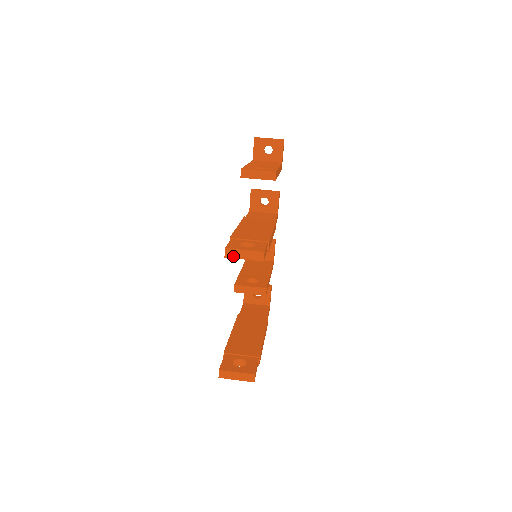
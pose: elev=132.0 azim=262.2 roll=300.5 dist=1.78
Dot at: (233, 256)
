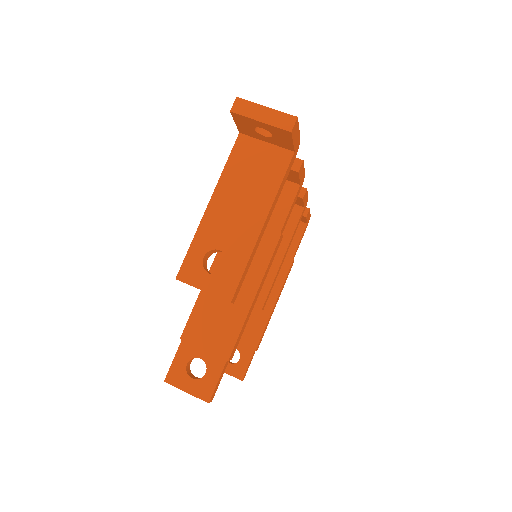
Dot at: occluded
